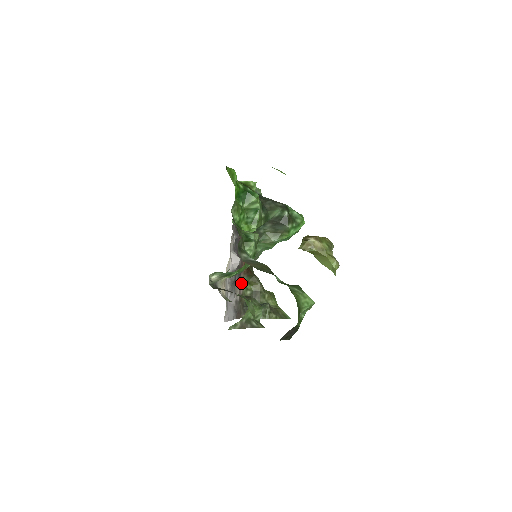
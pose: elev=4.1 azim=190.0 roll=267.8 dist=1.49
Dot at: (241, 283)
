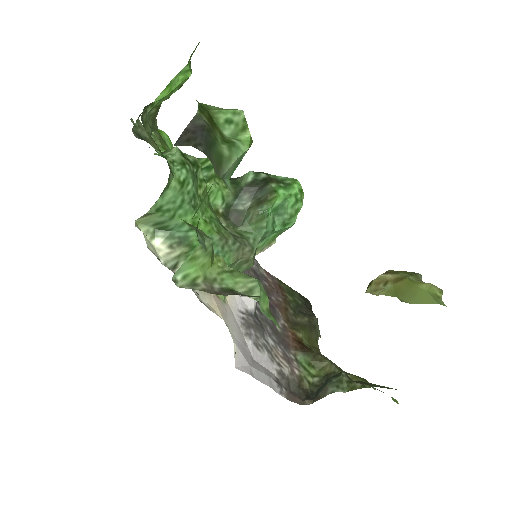
Dot at: (292, 360)
